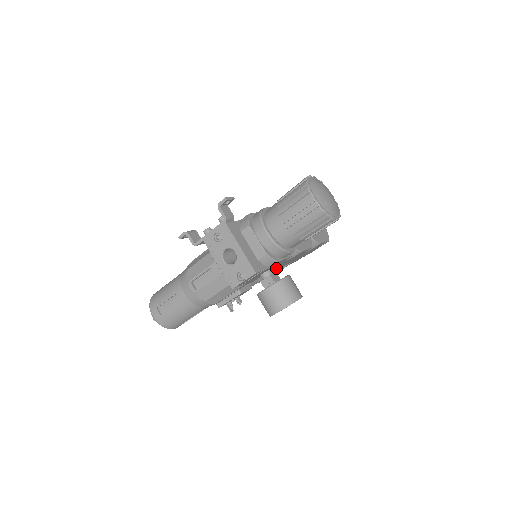
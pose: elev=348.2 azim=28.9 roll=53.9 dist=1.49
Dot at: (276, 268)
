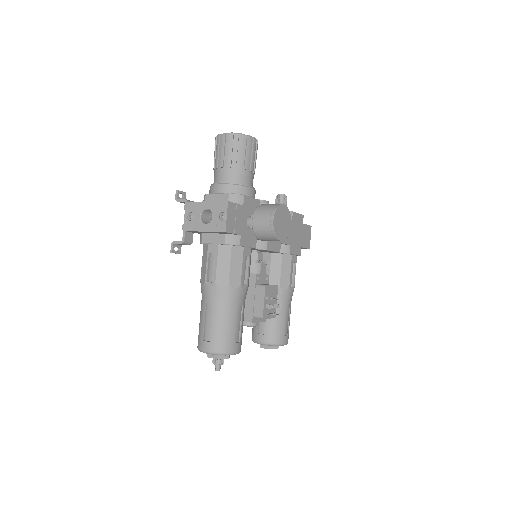
Dot at: occluded
